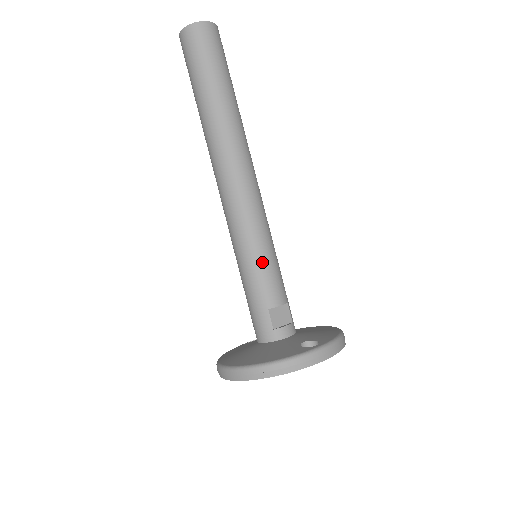
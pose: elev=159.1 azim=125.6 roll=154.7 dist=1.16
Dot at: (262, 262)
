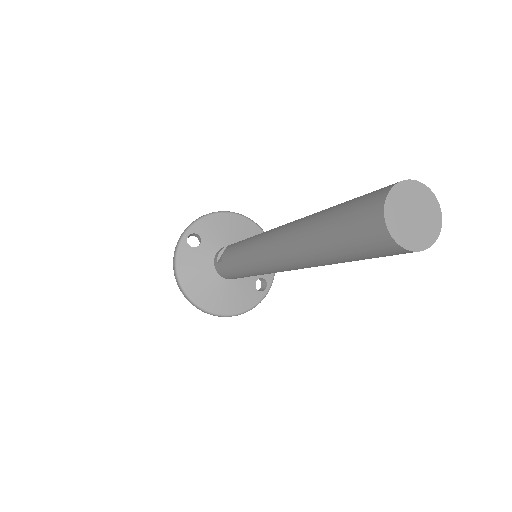
Dot at: occluded
